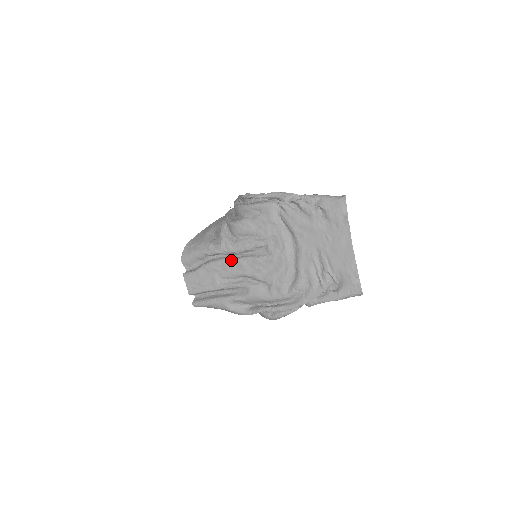
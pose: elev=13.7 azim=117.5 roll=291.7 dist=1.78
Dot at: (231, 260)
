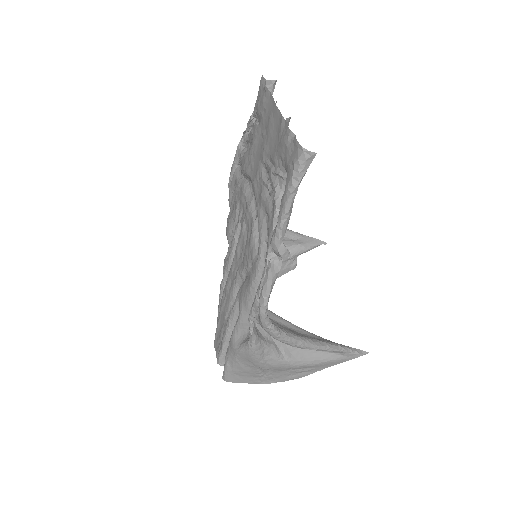
Dot at: occluded
